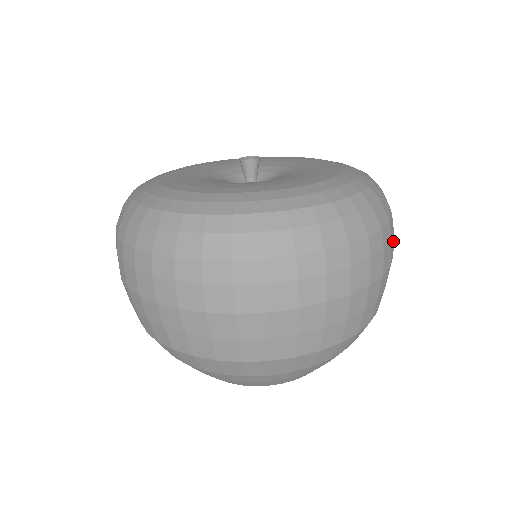
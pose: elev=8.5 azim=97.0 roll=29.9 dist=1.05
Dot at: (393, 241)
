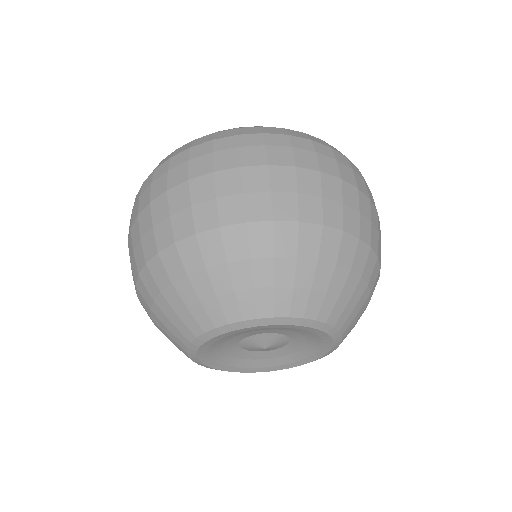
Dot at: (372, 198)
